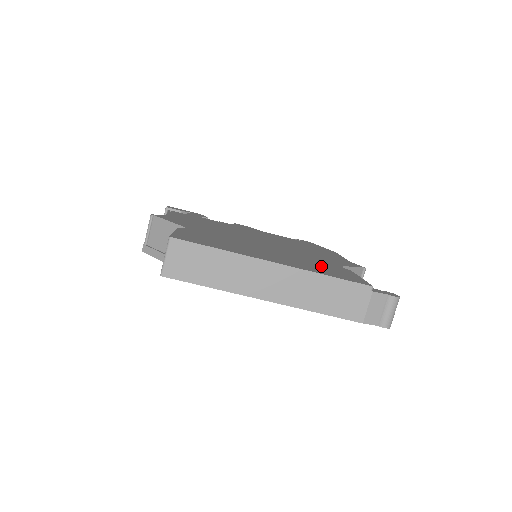
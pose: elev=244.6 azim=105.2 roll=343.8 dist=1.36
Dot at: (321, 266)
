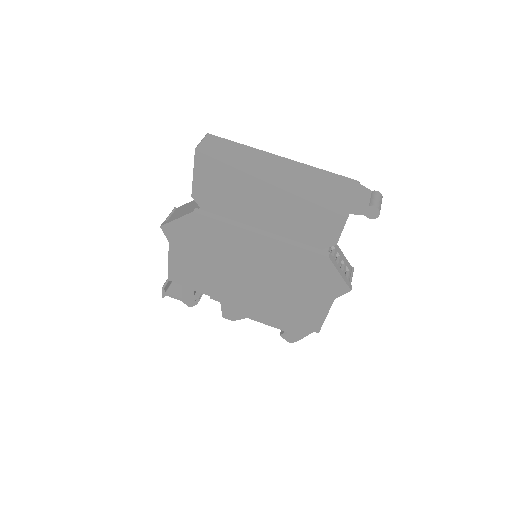
Dot at: occluded
